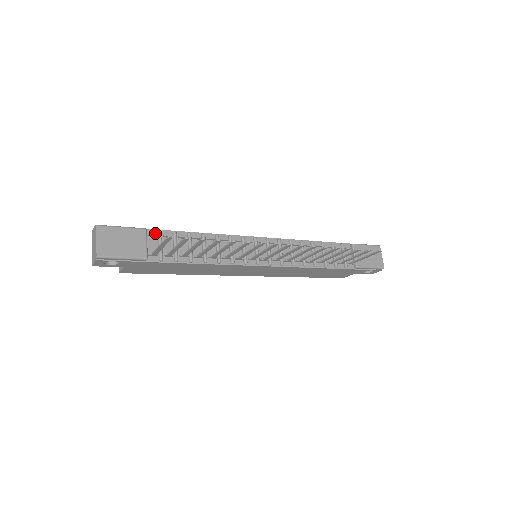
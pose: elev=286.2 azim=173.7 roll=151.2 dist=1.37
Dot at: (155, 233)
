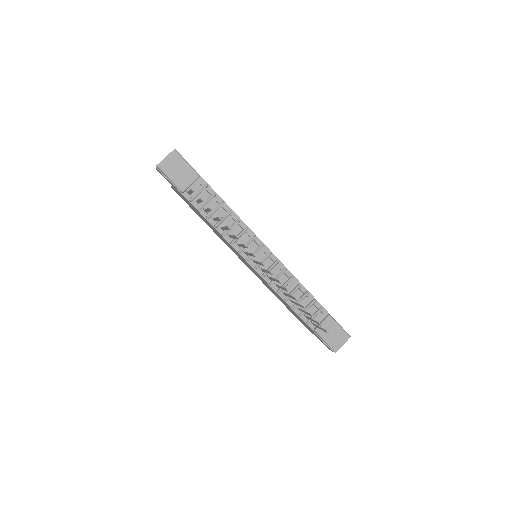
Dot at: (204, 183)
